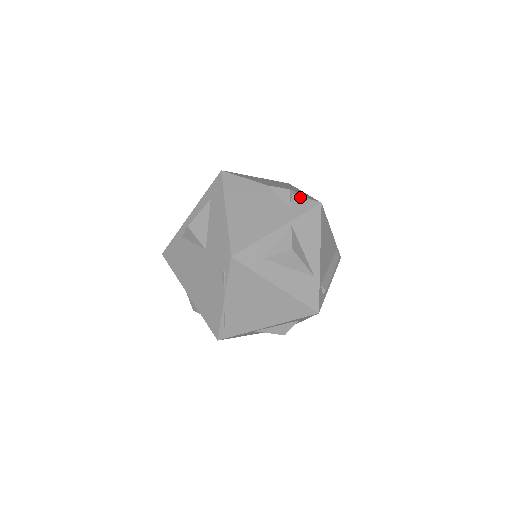
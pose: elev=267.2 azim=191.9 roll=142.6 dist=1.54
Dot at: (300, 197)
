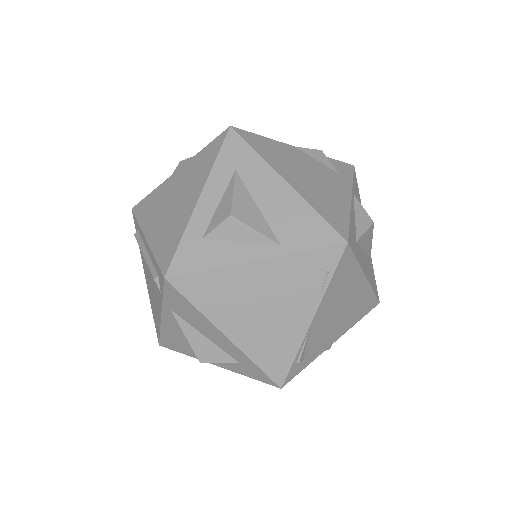
Dot at: (334, 160)
